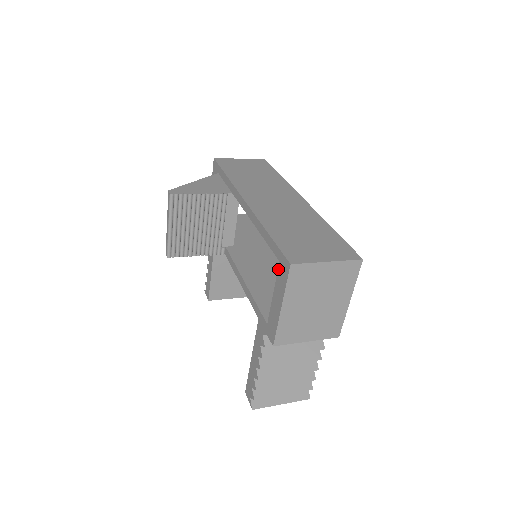
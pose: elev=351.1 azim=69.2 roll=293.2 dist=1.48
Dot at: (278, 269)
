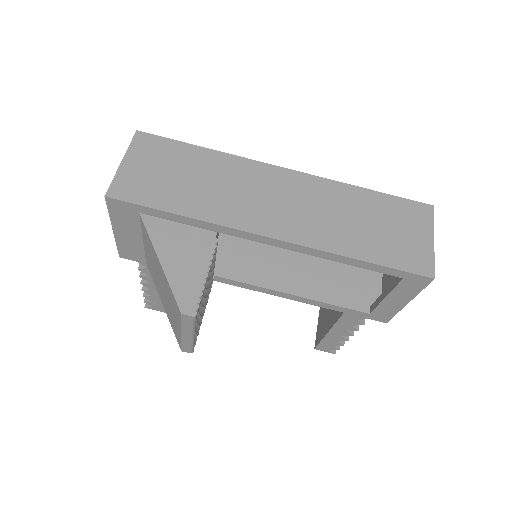
Dot at: (400, 283)
